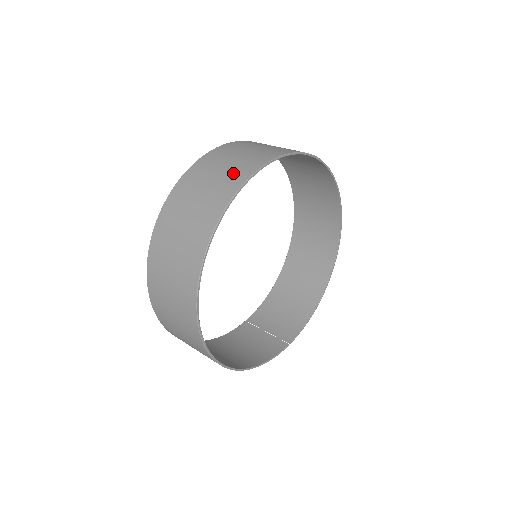
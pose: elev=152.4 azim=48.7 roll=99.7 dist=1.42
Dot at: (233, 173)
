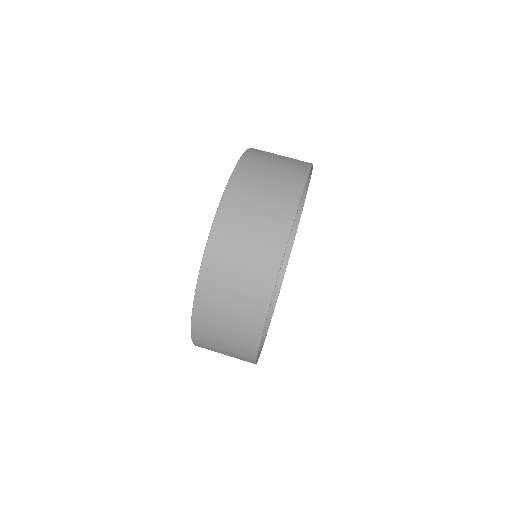
Dot at: (286, 178)
